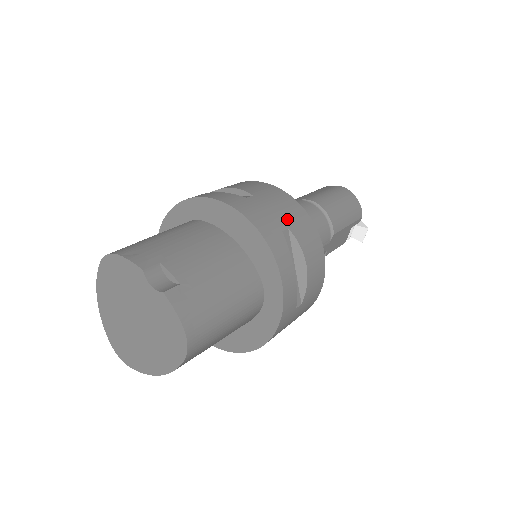
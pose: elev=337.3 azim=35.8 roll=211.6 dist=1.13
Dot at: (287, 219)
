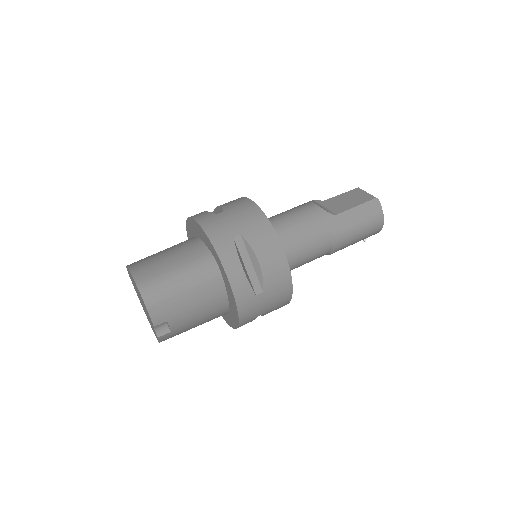
Dot at: (269, 309)
